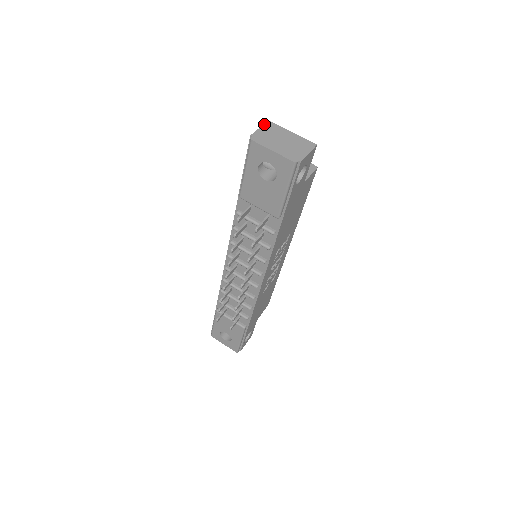
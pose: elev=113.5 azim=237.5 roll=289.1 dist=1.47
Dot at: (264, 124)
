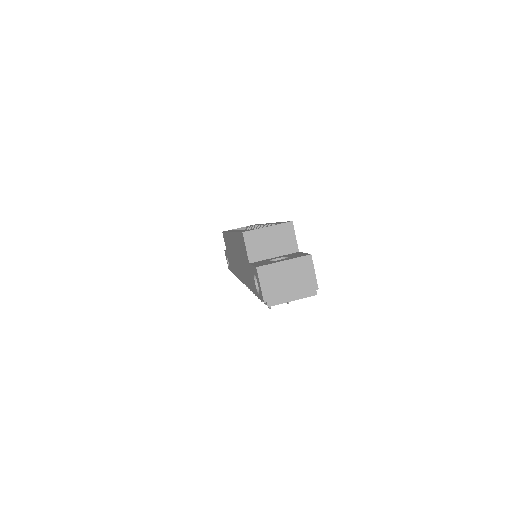
Dot at: (259, 277)
